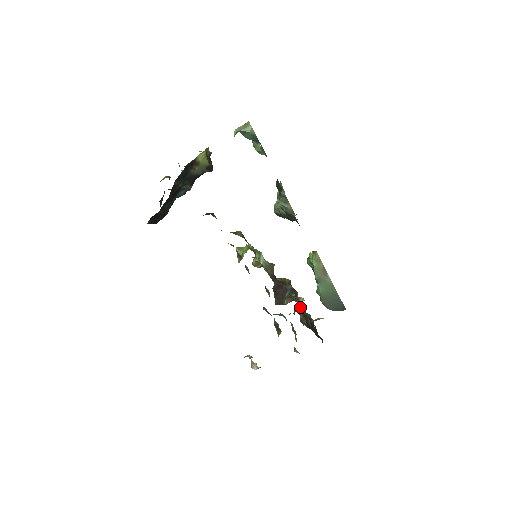
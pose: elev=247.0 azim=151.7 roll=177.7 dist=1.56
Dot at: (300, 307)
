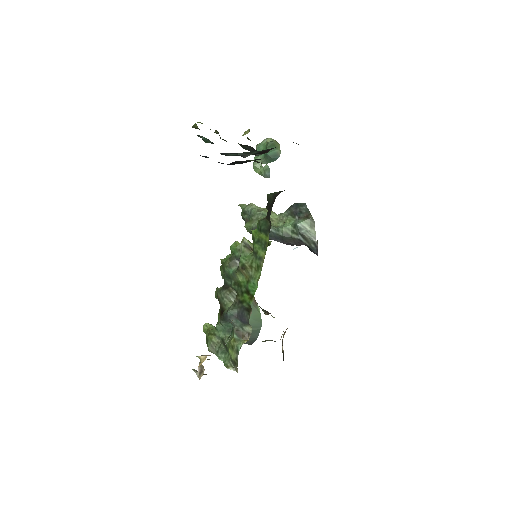
Dot at: occluded
